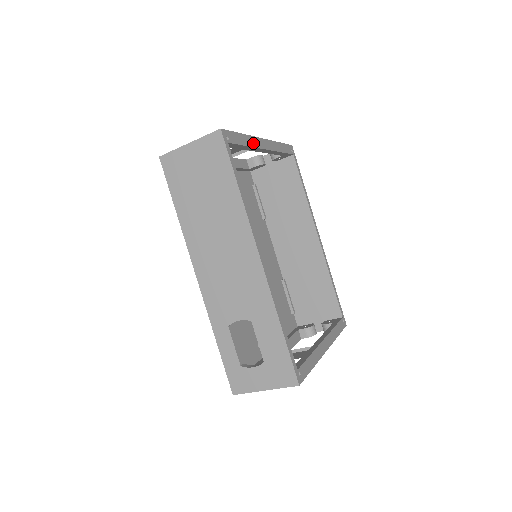
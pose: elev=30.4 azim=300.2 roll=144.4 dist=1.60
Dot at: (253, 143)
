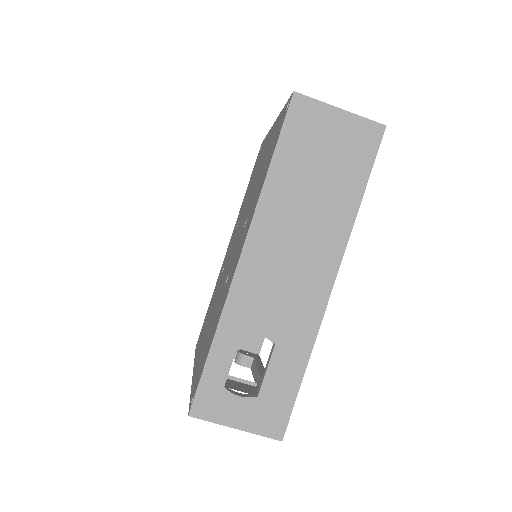
Dot at: occluded
